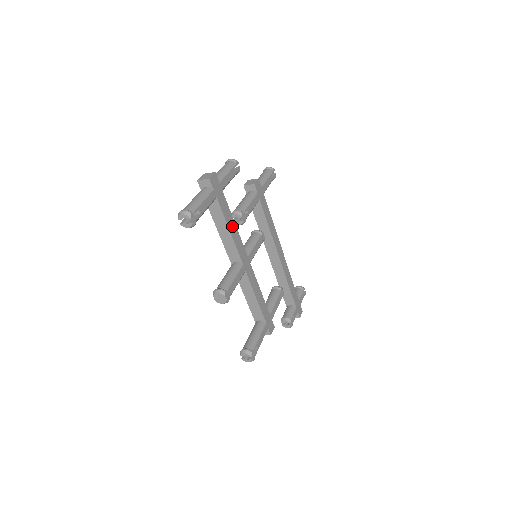
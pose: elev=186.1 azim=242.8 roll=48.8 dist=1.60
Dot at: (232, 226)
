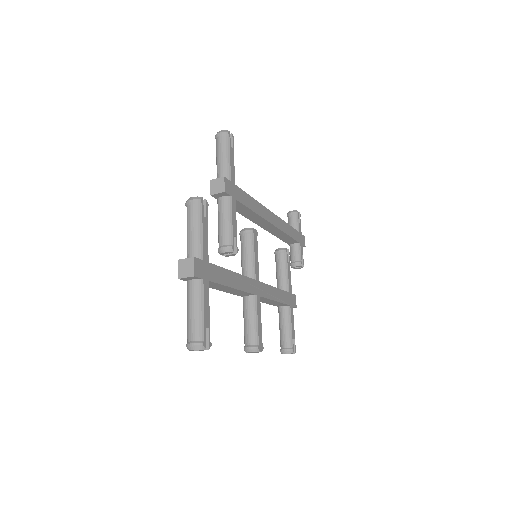
Dot at: (233, 279)
